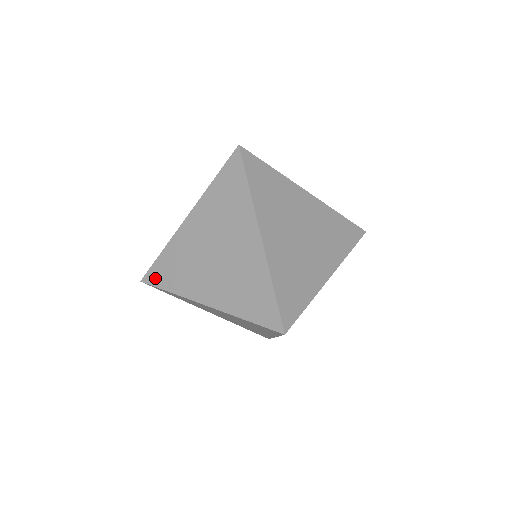
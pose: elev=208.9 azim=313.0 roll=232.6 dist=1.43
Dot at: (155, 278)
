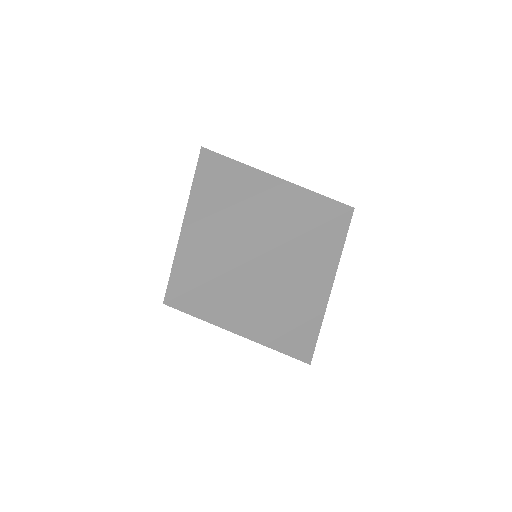
Dot at: (181, 285)
